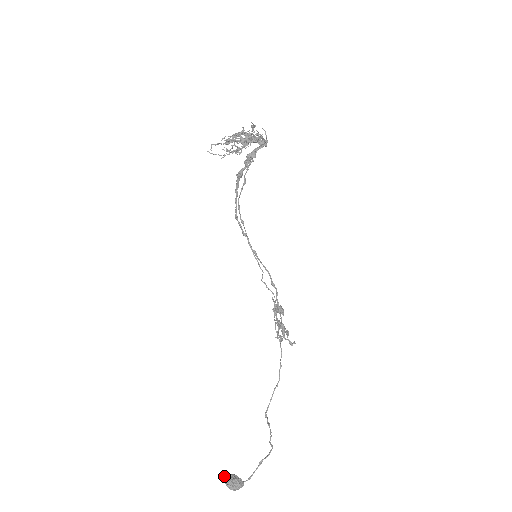
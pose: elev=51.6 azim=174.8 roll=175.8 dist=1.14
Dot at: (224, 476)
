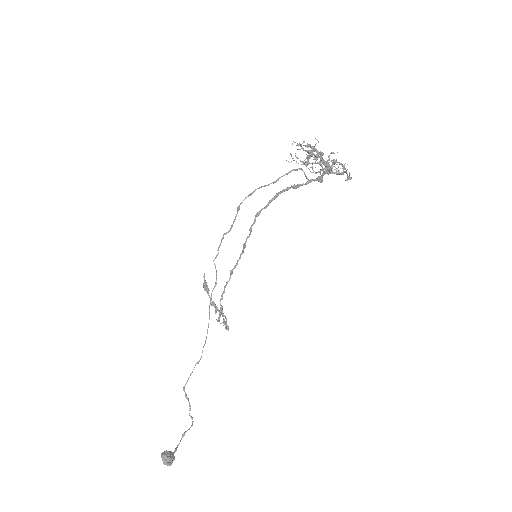
Dot at: (164, 455)
